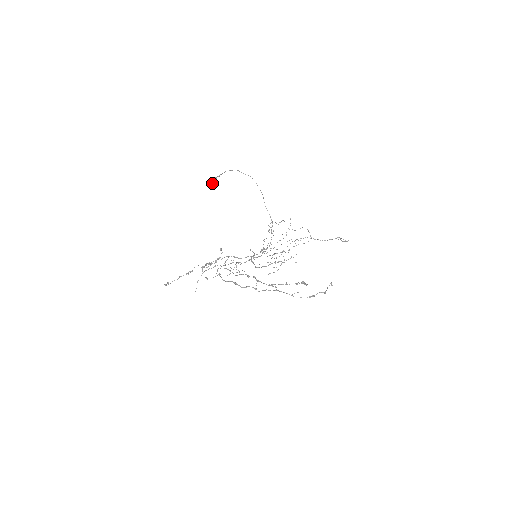
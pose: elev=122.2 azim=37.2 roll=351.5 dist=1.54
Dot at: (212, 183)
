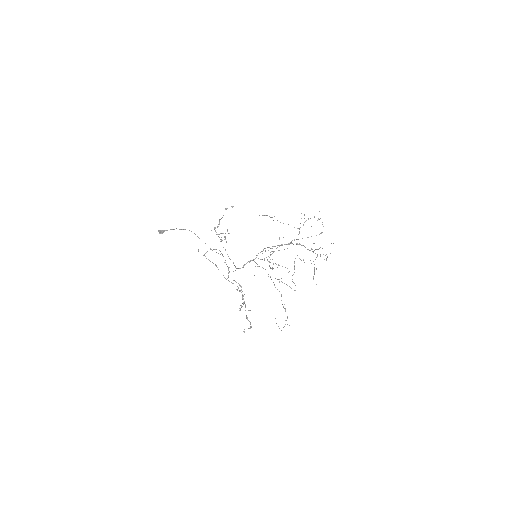
Dot at: (160, 233)
